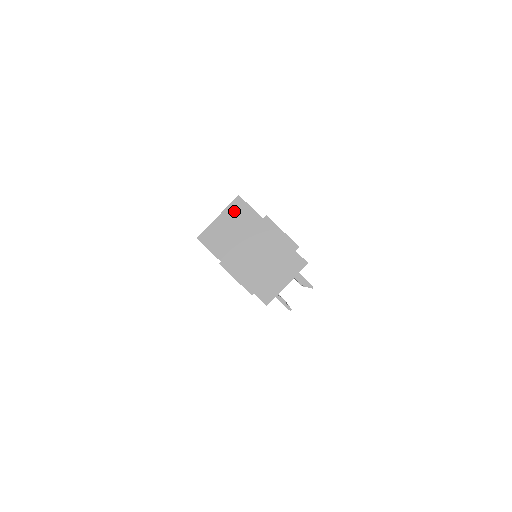
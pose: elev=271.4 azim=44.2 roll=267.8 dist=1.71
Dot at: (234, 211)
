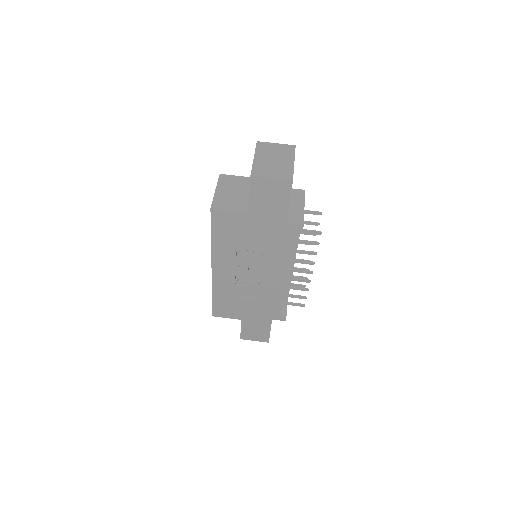
Dot at: (225, 182)
